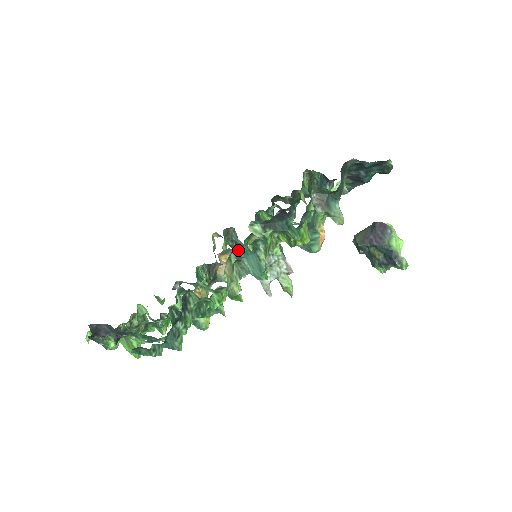
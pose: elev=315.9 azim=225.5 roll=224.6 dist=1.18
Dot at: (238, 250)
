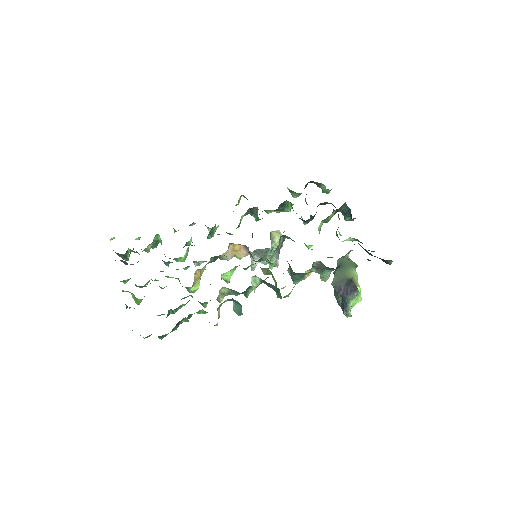
Dot at: (232, 299)
